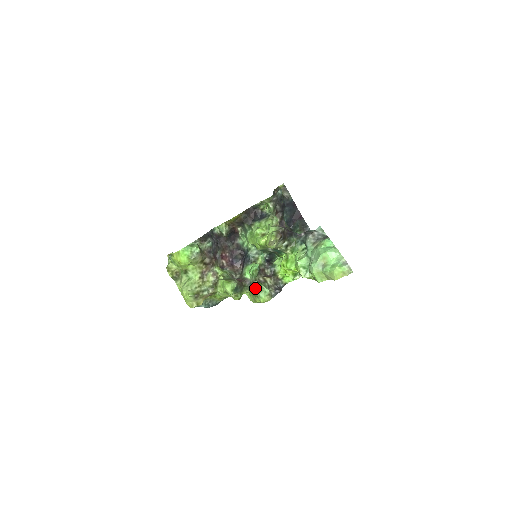
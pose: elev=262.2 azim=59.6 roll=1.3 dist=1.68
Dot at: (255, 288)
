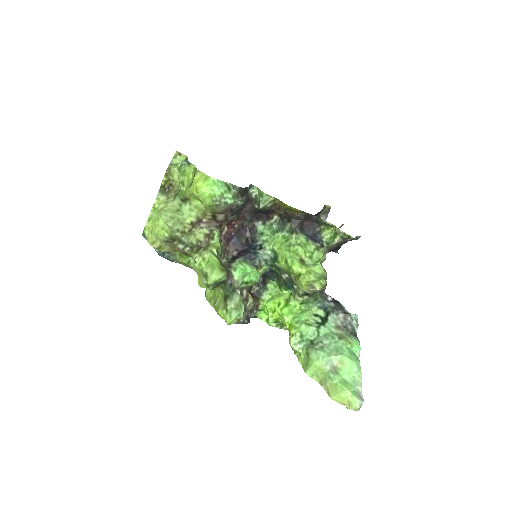
Dot at: (233, 298)
